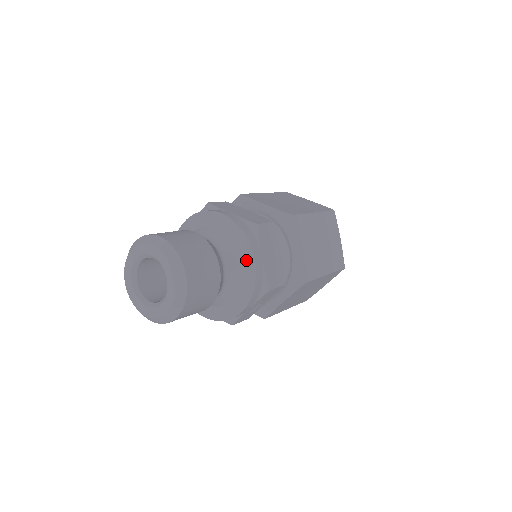
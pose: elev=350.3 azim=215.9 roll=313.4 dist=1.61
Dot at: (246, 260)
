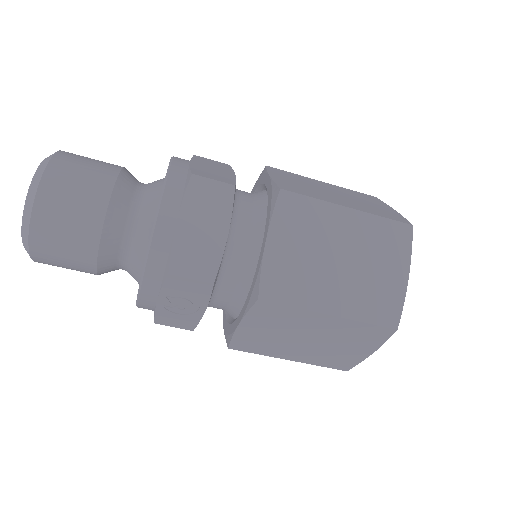
Dot at: occluded
